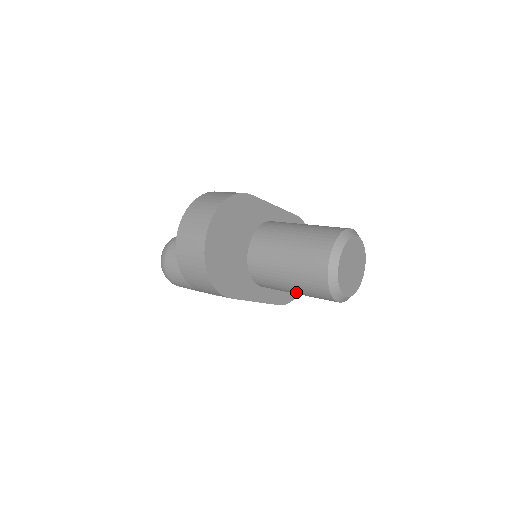
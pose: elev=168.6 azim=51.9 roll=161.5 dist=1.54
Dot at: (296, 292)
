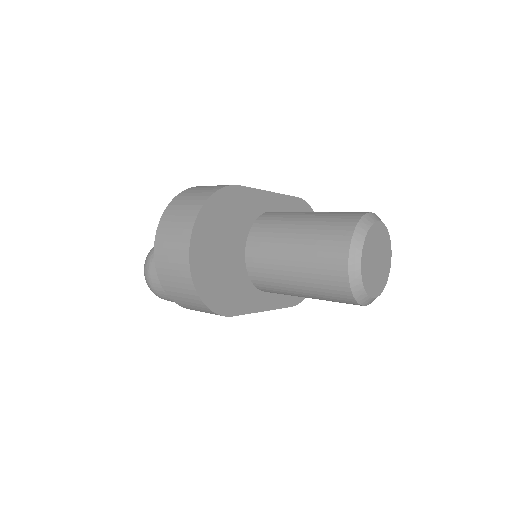
Dot at: occluded
